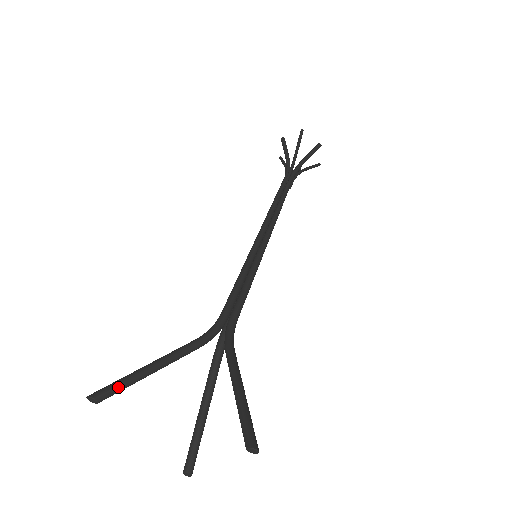
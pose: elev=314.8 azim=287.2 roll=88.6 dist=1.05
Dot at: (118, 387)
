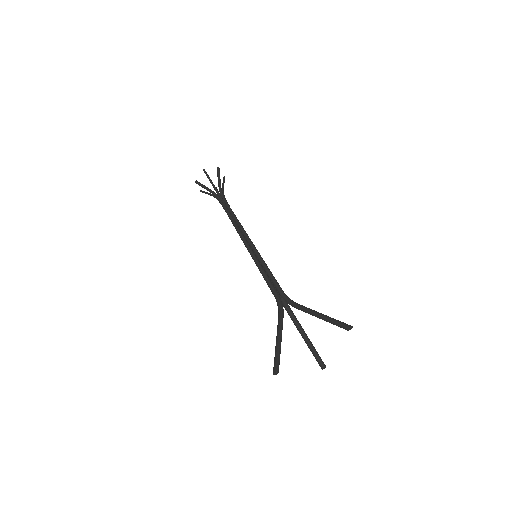
Dot at: (278, 360)
